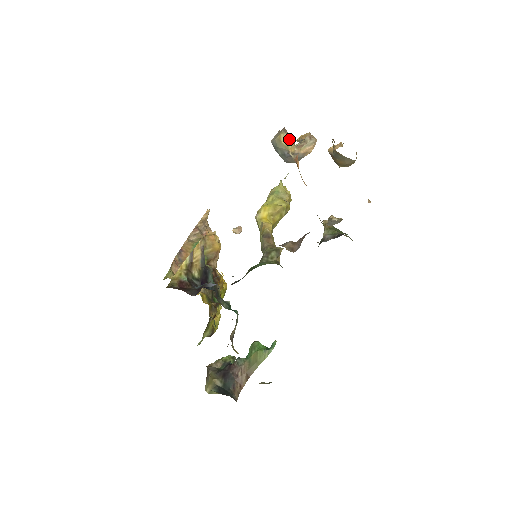
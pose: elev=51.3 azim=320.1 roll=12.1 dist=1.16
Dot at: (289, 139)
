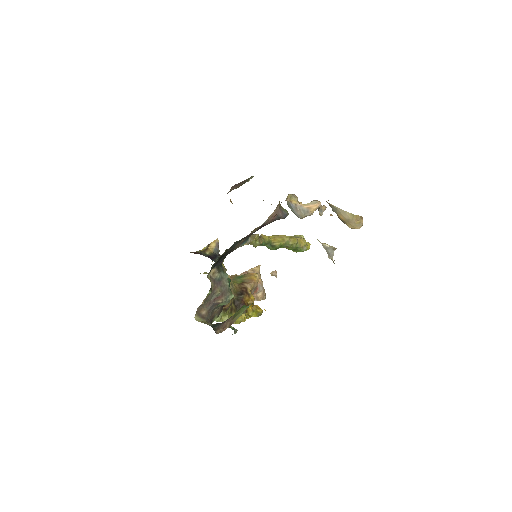
Dot at: (293, 197)
